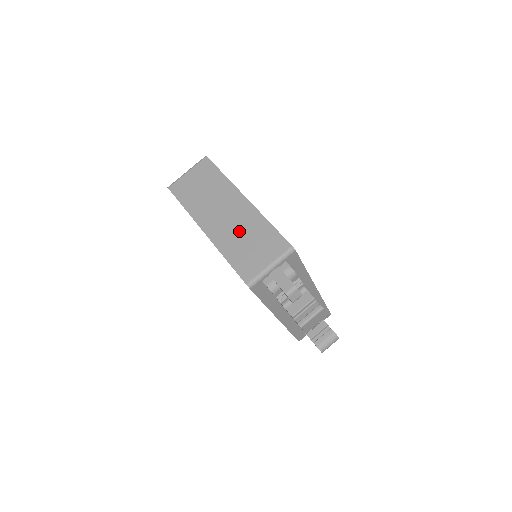
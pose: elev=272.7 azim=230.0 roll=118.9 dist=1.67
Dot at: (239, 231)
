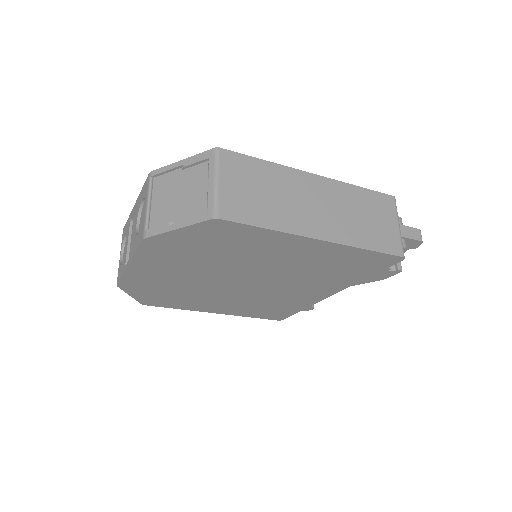
Dot at: (348, 213)
